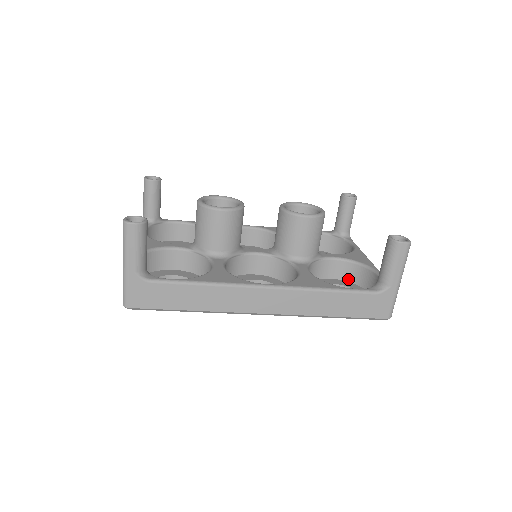
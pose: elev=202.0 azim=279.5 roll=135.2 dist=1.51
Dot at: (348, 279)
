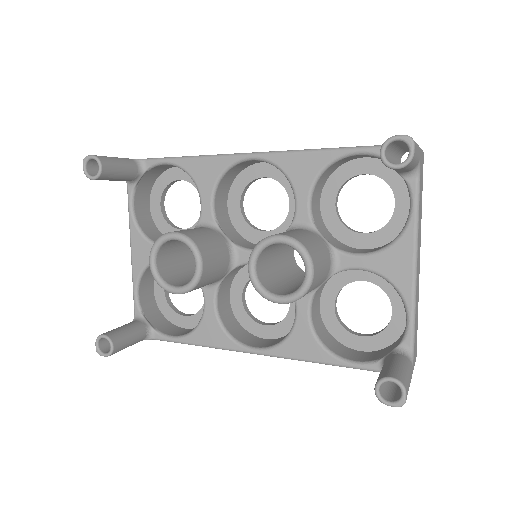
Dot at: occluded
